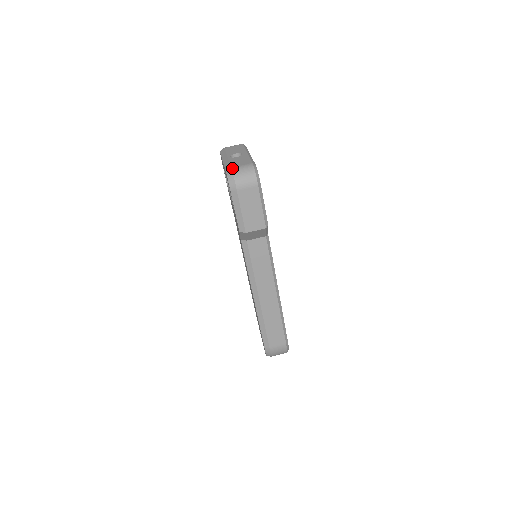
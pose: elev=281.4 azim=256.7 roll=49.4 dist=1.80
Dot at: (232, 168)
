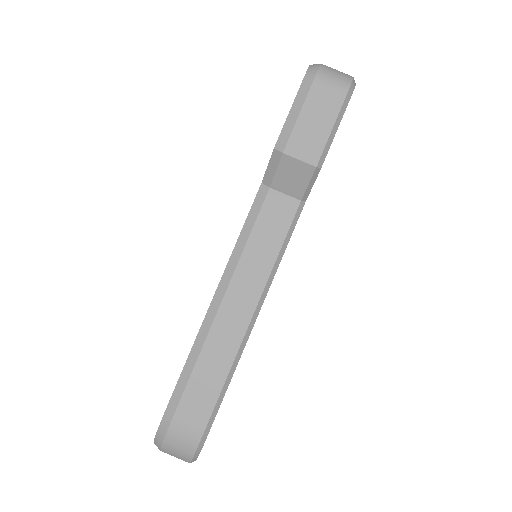
Dot at: occluded
